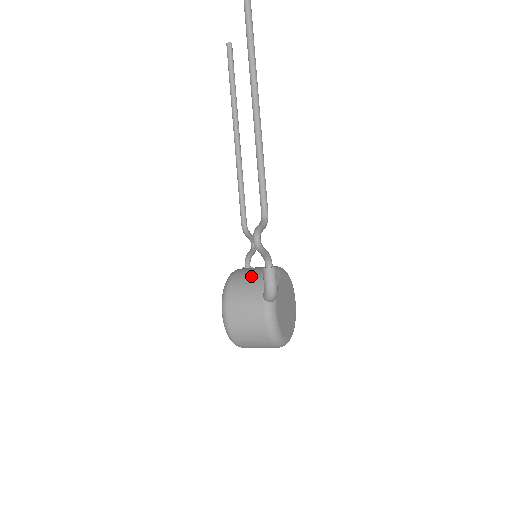
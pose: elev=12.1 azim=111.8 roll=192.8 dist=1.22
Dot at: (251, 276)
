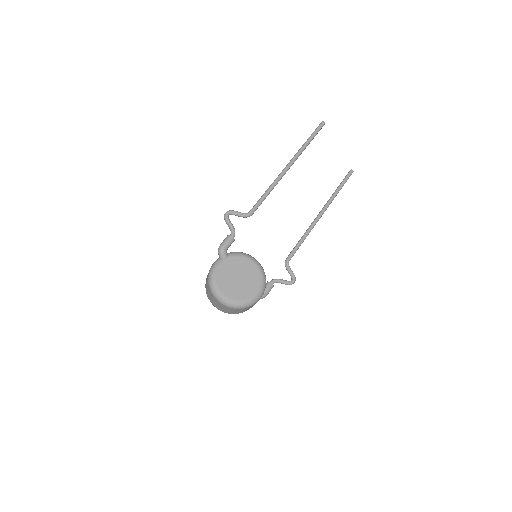
Dot at: occluded
